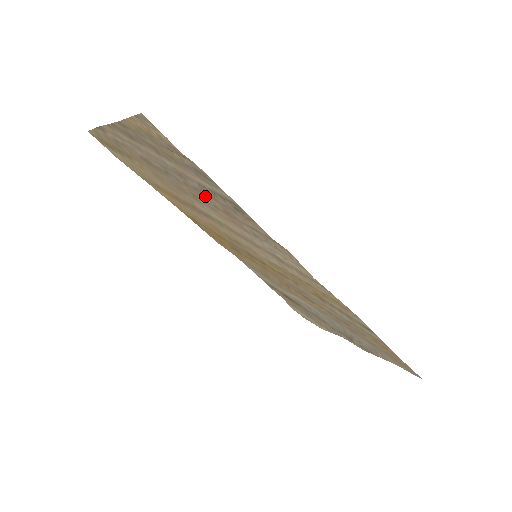
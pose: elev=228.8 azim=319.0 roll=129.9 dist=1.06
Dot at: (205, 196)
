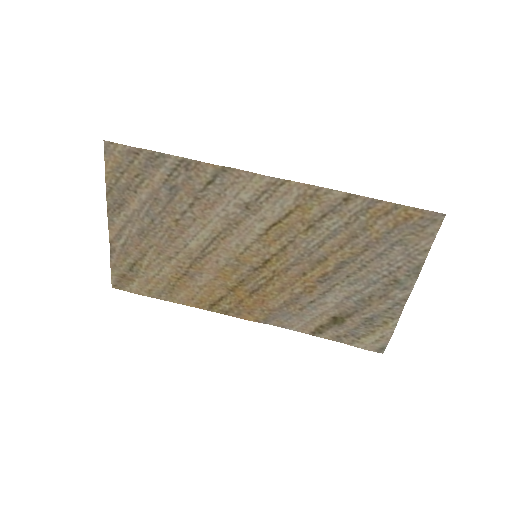
Dot at: (176, 201)
